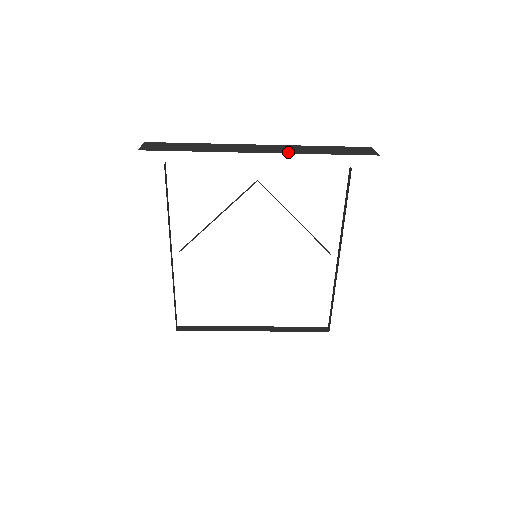
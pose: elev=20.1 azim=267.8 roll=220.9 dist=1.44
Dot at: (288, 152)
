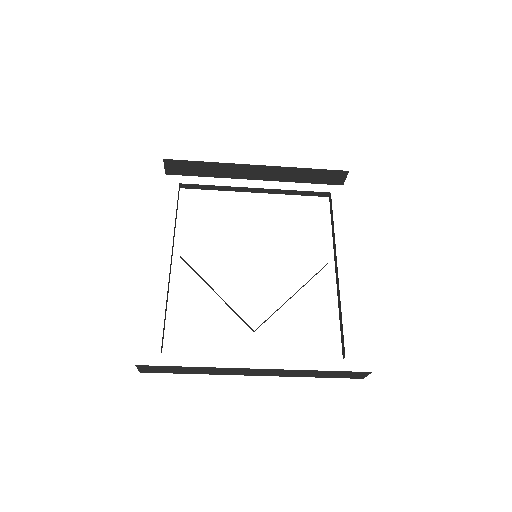
Dot at: (279, 168)
